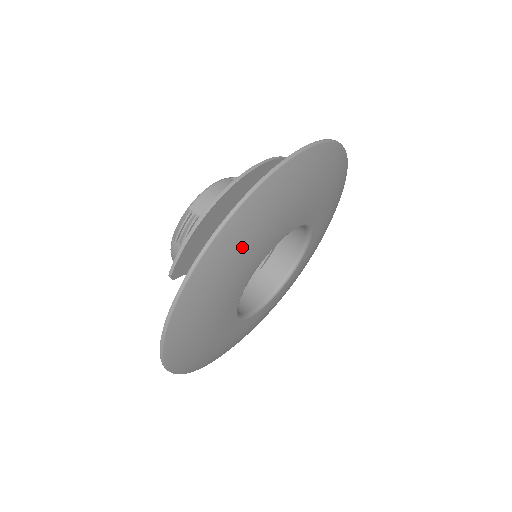
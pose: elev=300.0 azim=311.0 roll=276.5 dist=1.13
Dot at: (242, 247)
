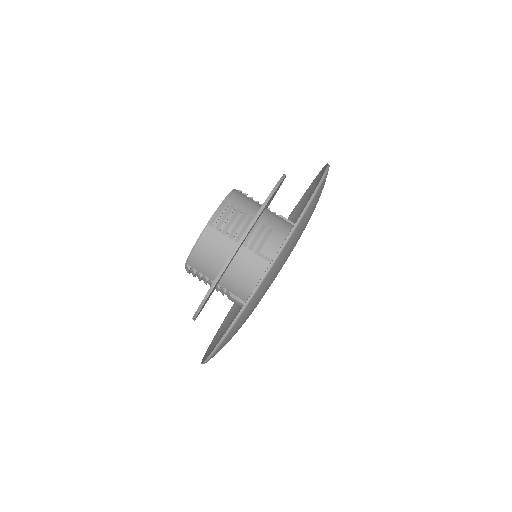
Dot at: (230, 339)
